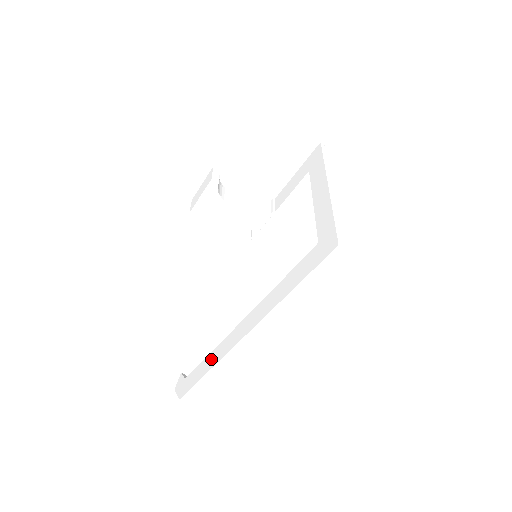
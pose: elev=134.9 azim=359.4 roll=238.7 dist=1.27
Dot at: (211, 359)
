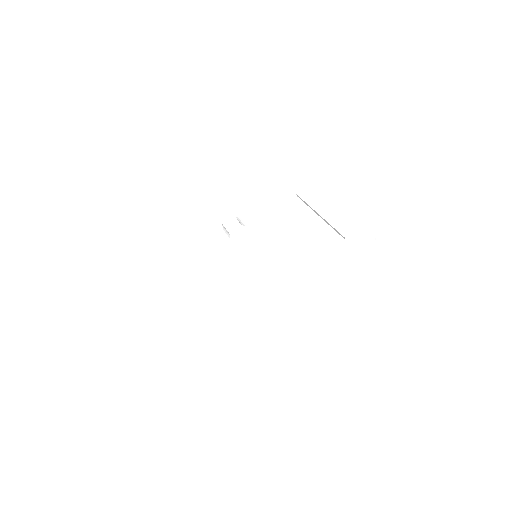
Dot at: (207, 356)
